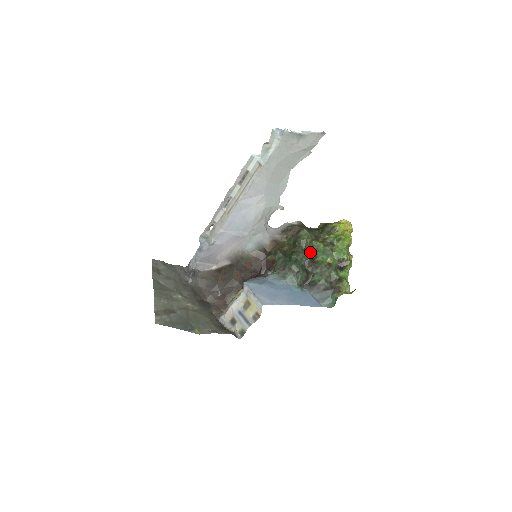
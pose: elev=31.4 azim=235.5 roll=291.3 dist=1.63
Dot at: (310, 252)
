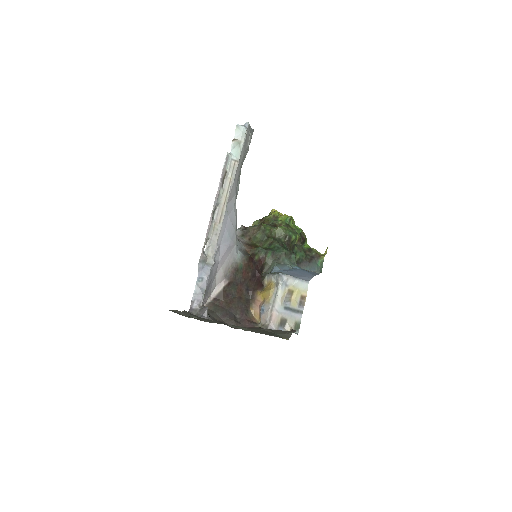
Dot at: (281, 237)
